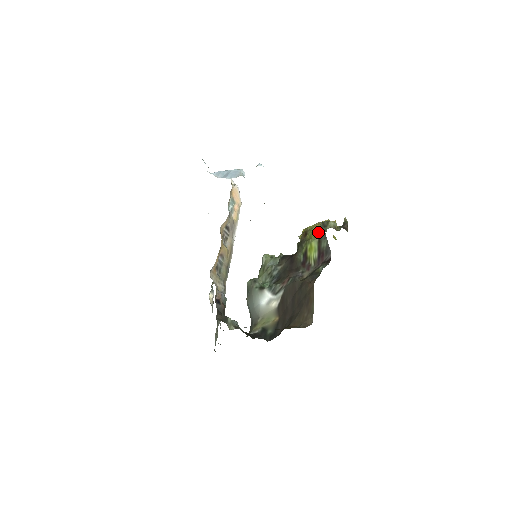
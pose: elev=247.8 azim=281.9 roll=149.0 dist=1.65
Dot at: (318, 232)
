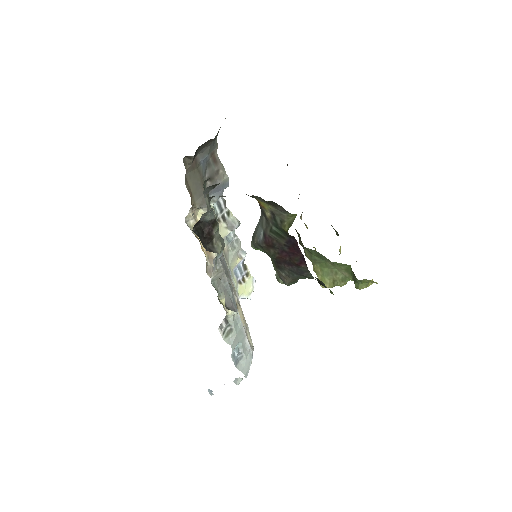
Dot at: (301, 216)
